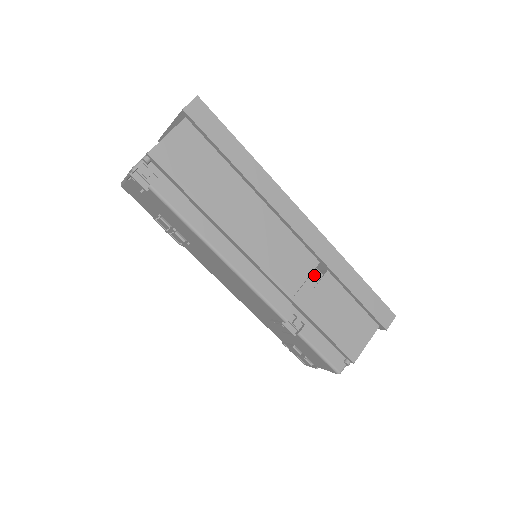
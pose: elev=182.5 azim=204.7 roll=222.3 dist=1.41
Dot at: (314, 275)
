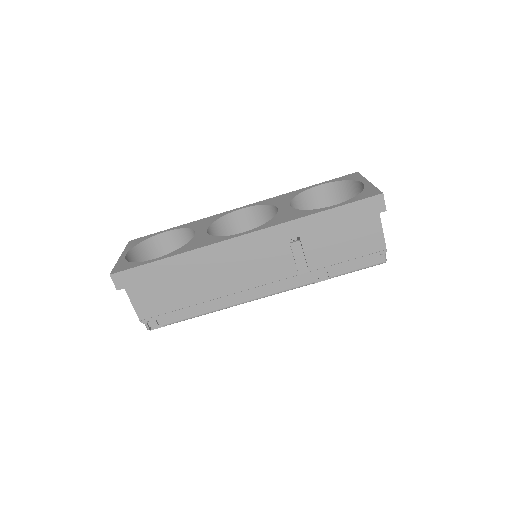
Dot at: (294, 249)
